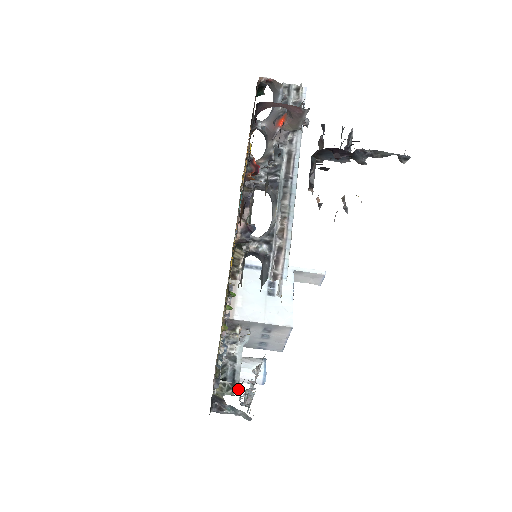
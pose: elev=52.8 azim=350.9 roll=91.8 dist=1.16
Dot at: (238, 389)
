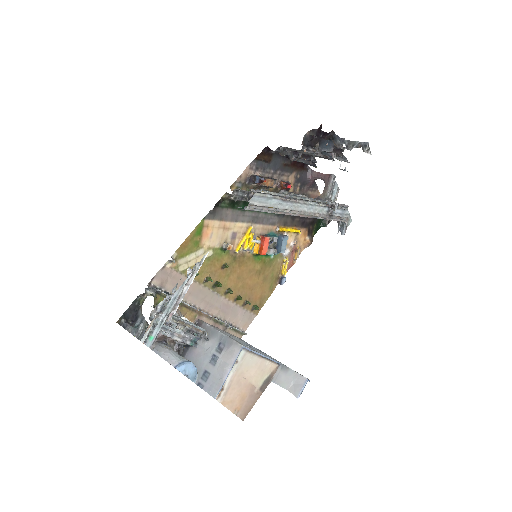
Dot at: occluded
